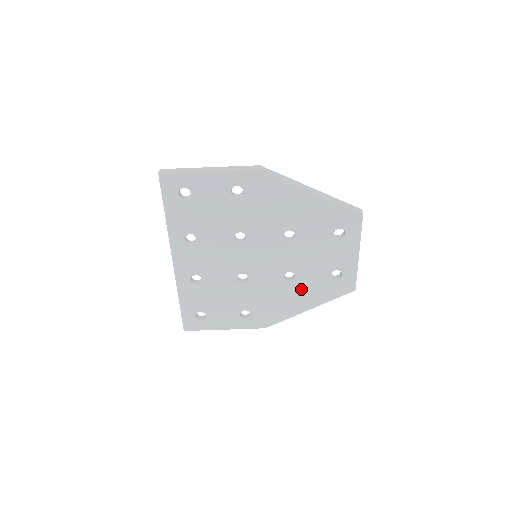
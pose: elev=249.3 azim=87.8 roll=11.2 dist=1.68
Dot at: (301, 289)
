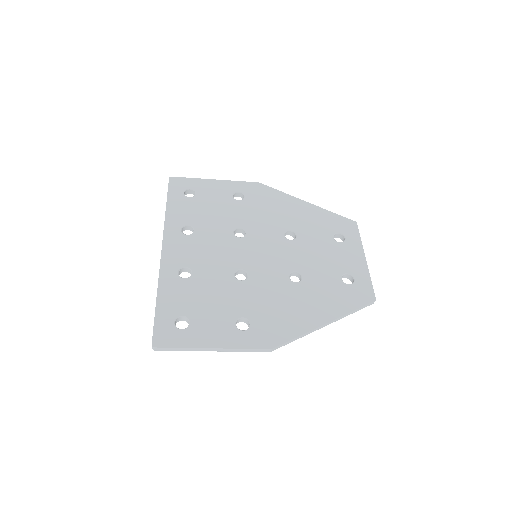
Dot at: occluded
